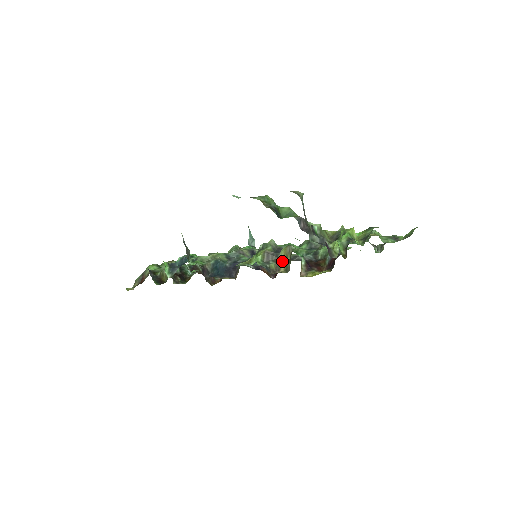
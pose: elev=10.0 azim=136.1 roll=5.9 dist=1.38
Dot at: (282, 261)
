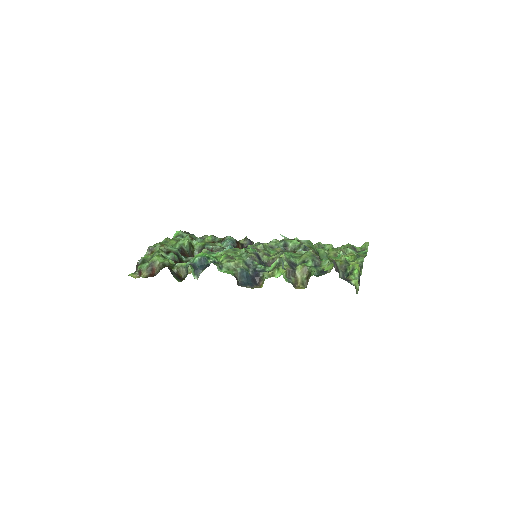
Dot at: (299, 277)
